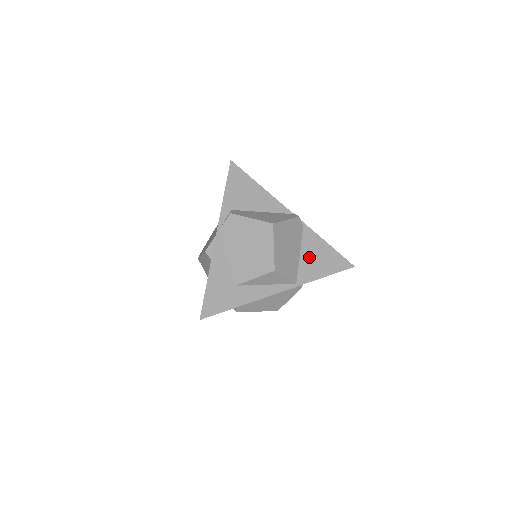
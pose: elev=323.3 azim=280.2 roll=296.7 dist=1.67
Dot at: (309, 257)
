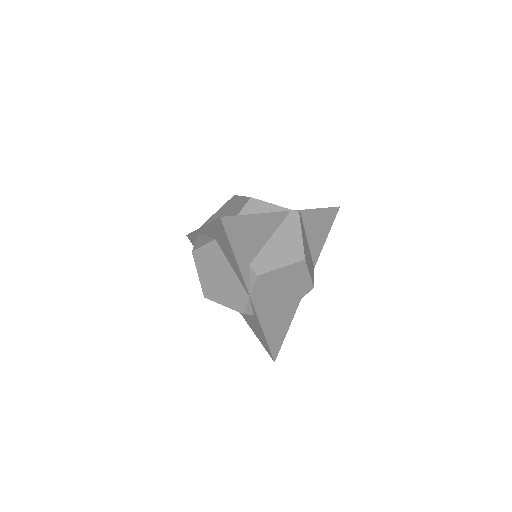
Dot at: (313, 235)
